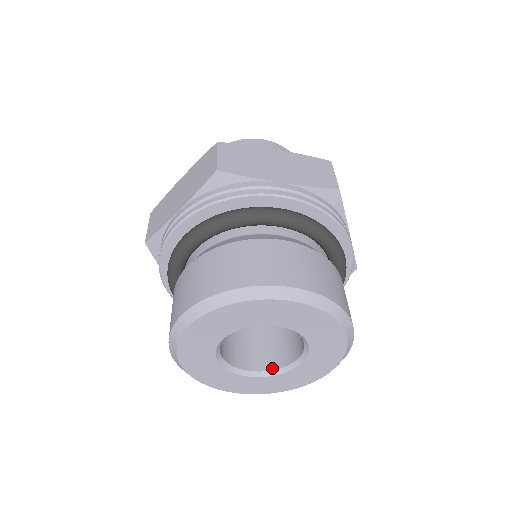
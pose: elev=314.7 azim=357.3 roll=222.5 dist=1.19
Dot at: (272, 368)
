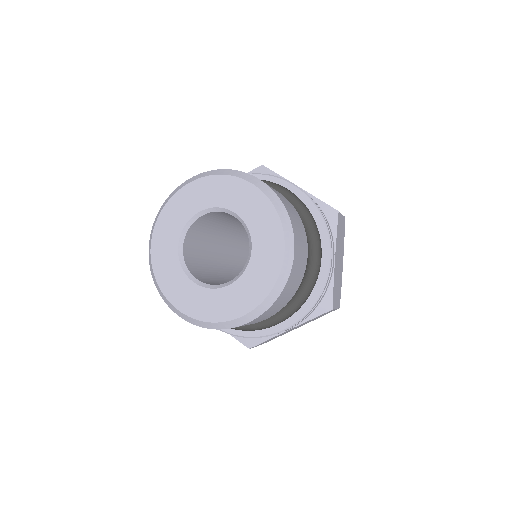
Dot at: (243, 269)
